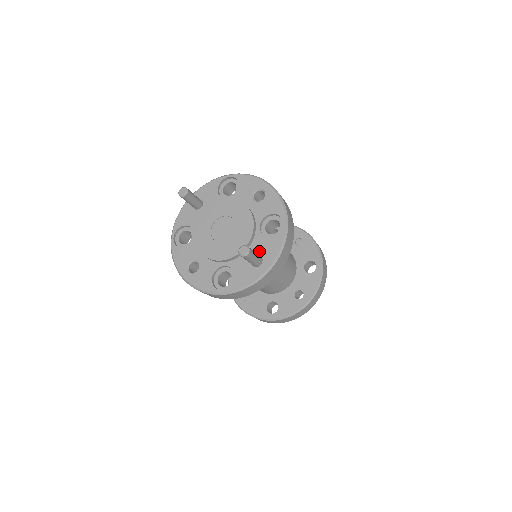
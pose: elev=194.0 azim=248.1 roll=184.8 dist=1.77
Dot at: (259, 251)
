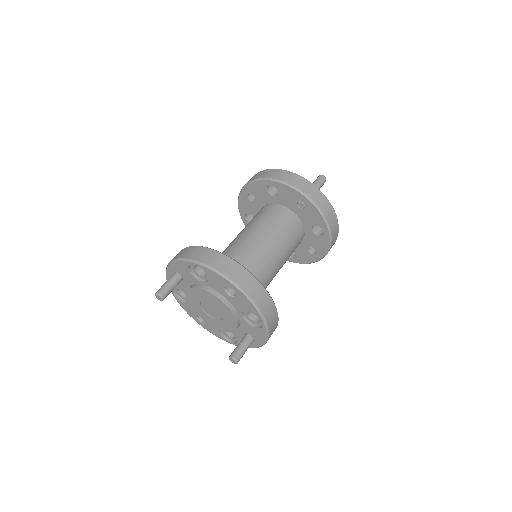
Dot at: (249, 332)
